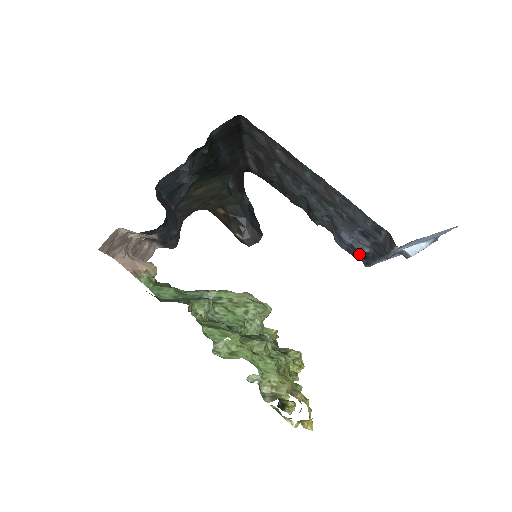
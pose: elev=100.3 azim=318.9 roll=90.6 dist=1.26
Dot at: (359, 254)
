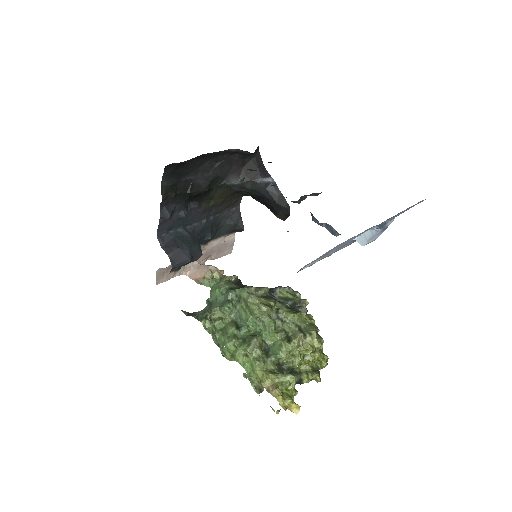
Dot at: occluded
